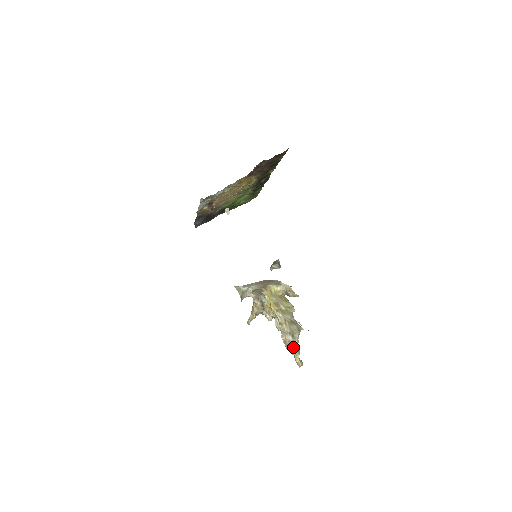
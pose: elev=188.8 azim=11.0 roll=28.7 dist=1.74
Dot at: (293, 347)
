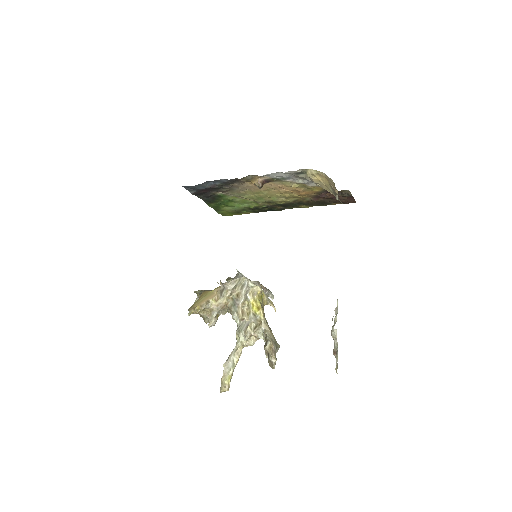
Dot at: occluded
